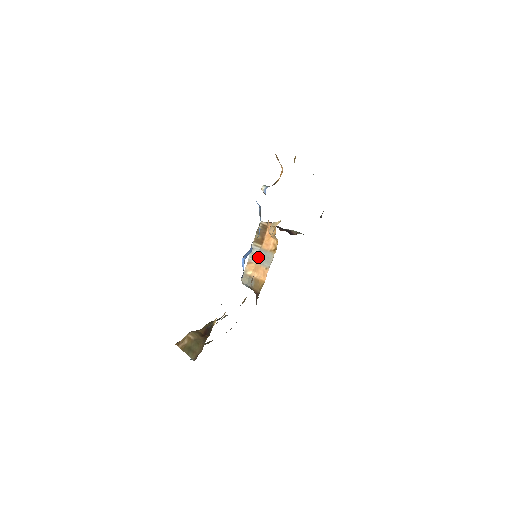
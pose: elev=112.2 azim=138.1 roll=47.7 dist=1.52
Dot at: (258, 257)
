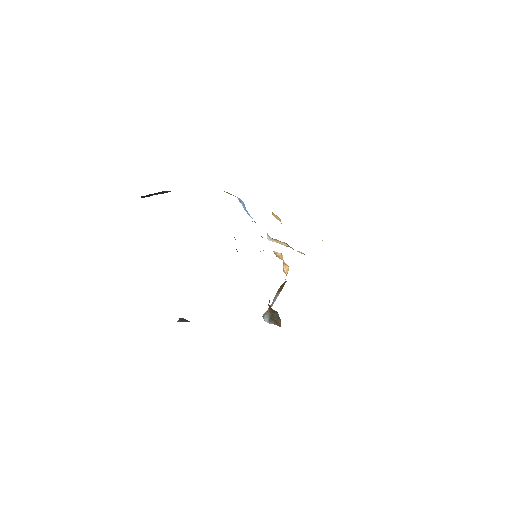
Dot at: occluded
